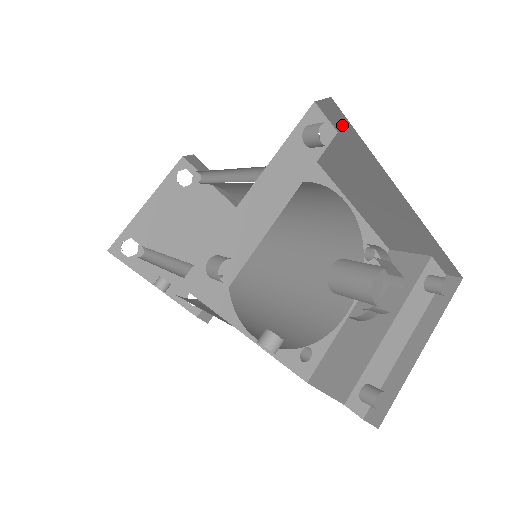
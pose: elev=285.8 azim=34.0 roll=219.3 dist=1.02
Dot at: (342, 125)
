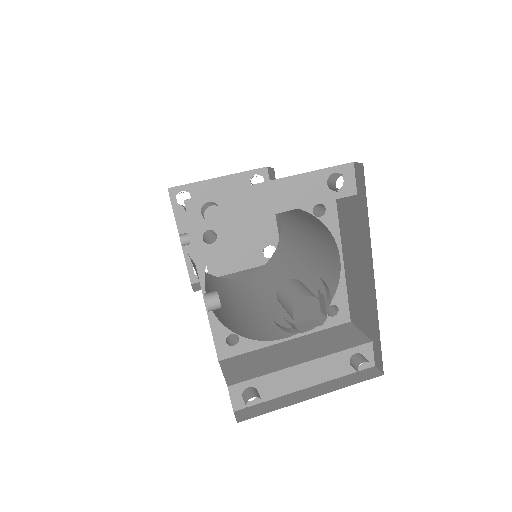
Dot at: (361, 190)
